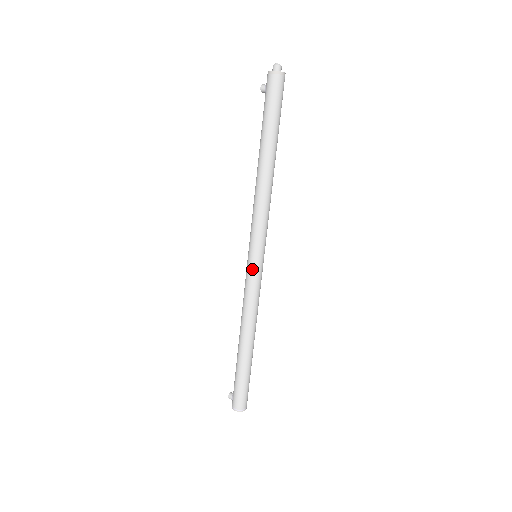
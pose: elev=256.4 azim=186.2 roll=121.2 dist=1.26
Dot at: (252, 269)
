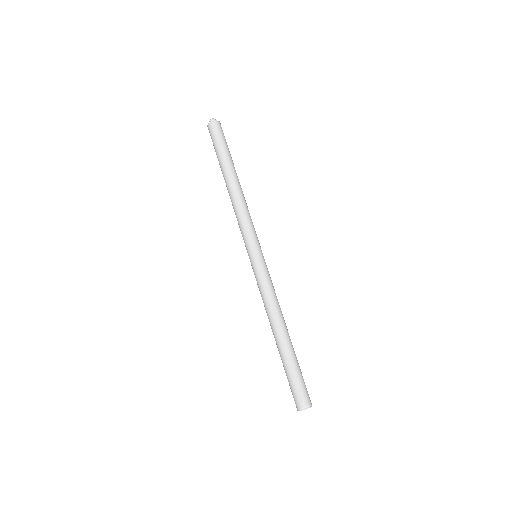
Dot at: (252, 267)
